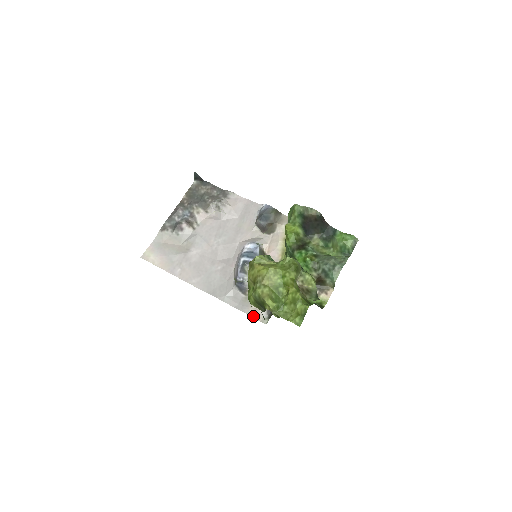
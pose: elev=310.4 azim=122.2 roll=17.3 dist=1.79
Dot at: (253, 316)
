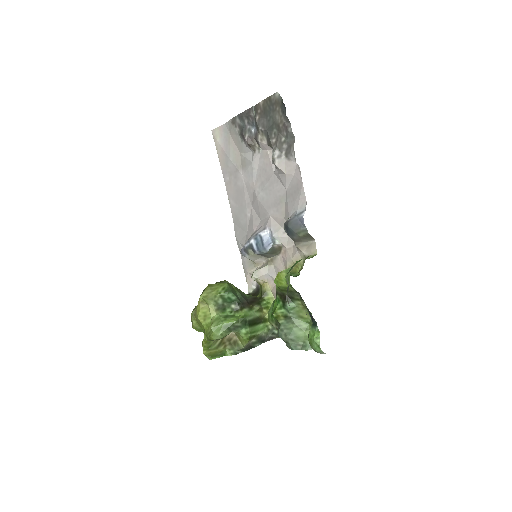
Dot at: (246, 278)
